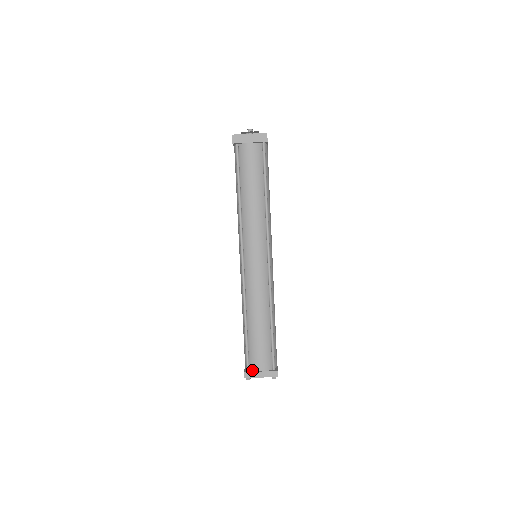
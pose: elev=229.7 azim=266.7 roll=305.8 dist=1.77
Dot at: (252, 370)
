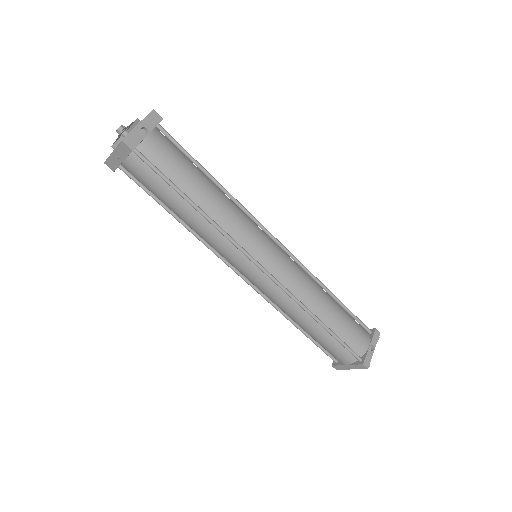
Dot at: (339, 362)
